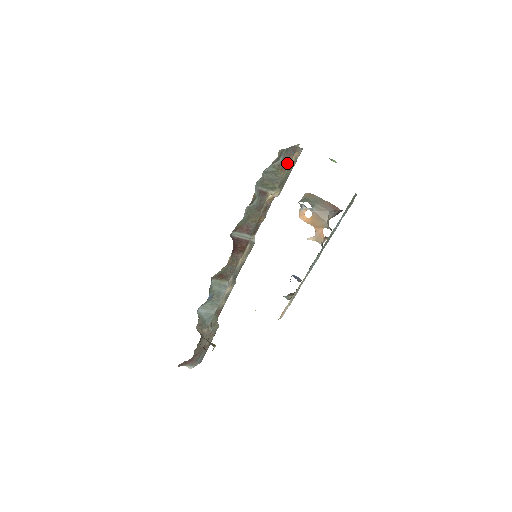
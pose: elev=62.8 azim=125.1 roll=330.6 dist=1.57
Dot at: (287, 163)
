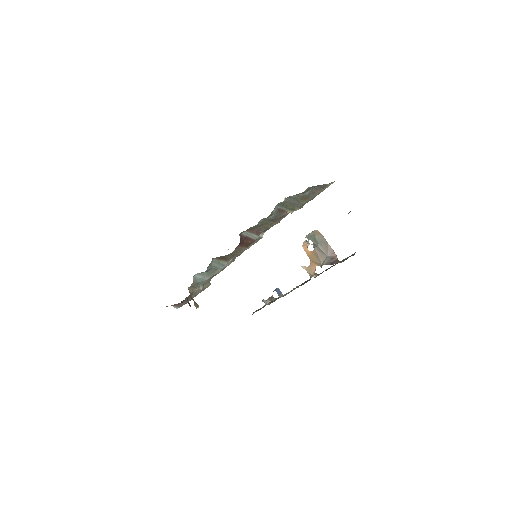
Dot at: (312, 195)
